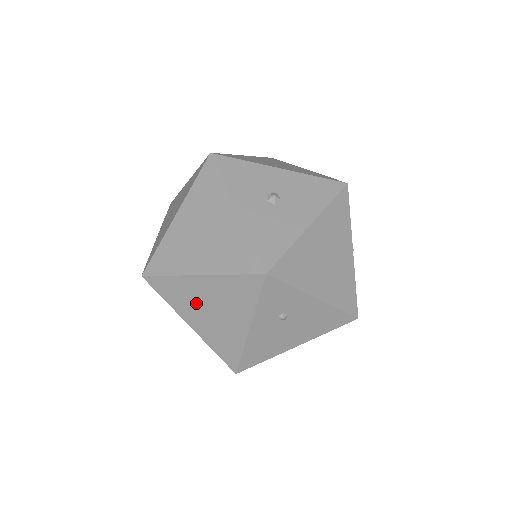
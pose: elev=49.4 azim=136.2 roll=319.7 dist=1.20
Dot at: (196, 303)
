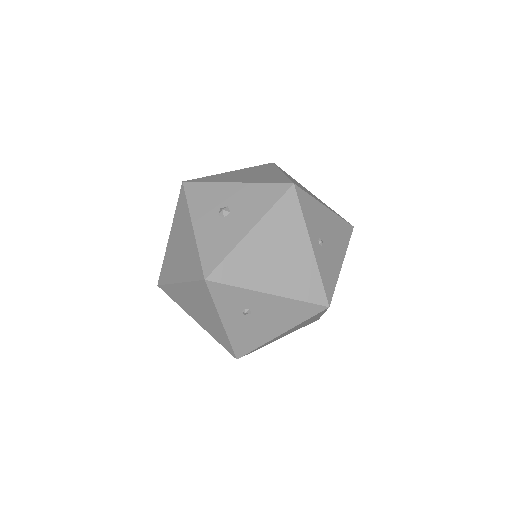
Dot at: (189, 304)
